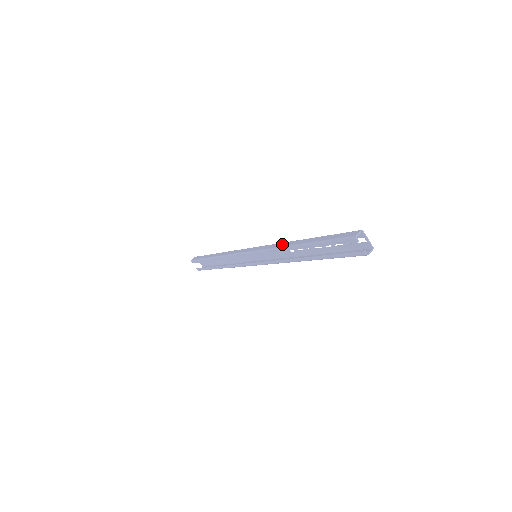
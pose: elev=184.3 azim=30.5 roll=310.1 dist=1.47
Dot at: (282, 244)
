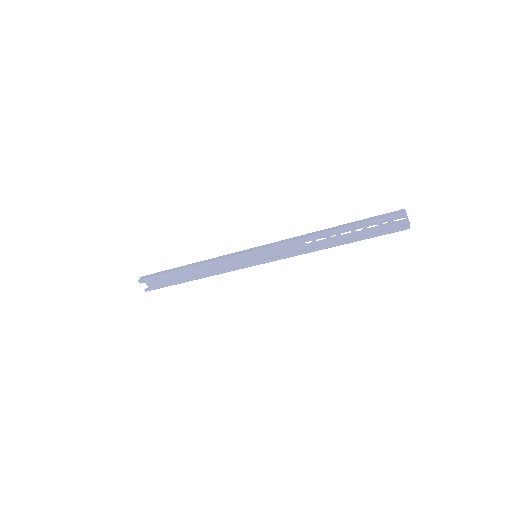
Dot at: (303, 236)
